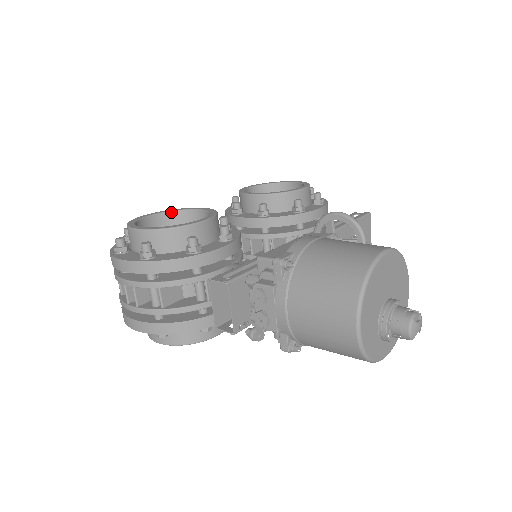
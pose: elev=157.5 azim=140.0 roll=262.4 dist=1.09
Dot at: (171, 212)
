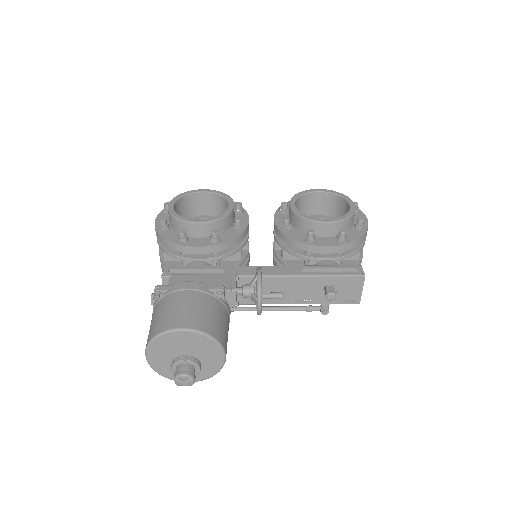
Dot at: (219, 195)
